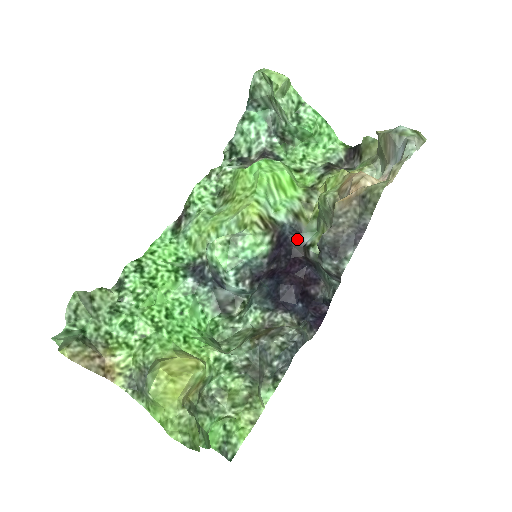
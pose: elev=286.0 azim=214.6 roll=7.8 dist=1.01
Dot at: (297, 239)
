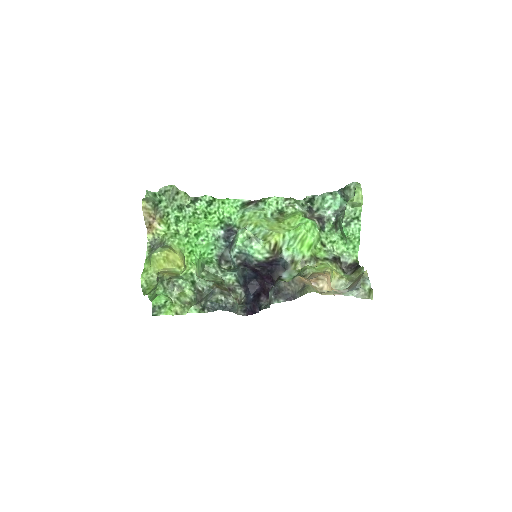
Dot at: (281, 270)
